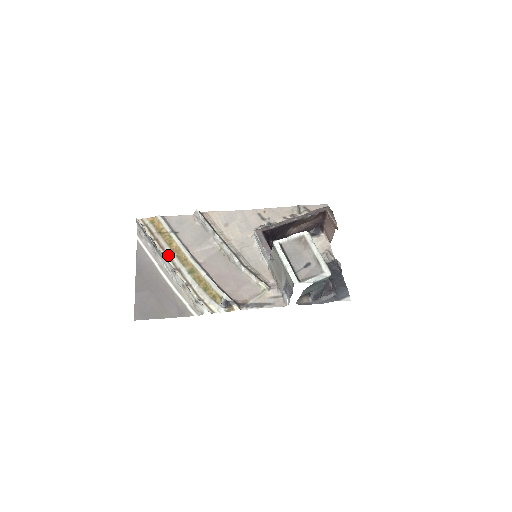
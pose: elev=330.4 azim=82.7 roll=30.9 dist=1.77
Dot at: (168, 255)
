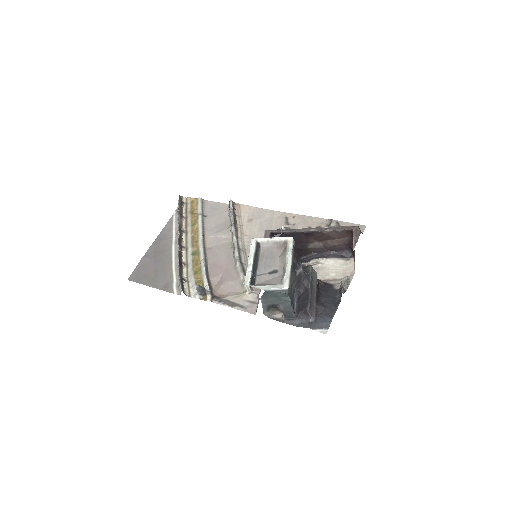
Dot at: (186, 234)
